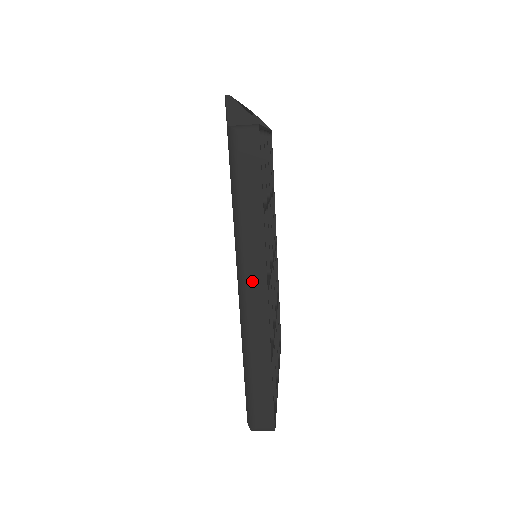
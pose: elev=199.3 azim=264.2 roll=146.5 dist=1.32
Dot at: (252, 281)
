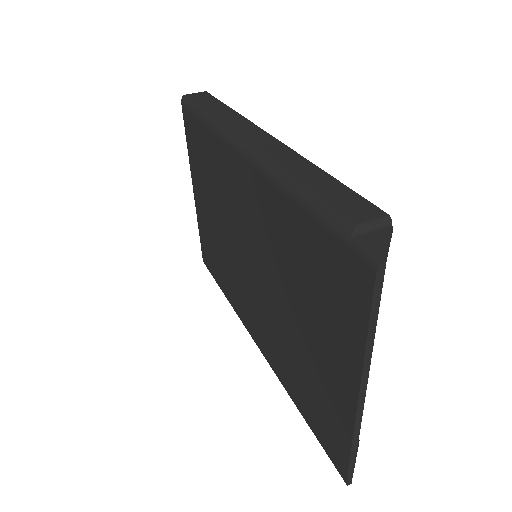
Dot at: occluded
